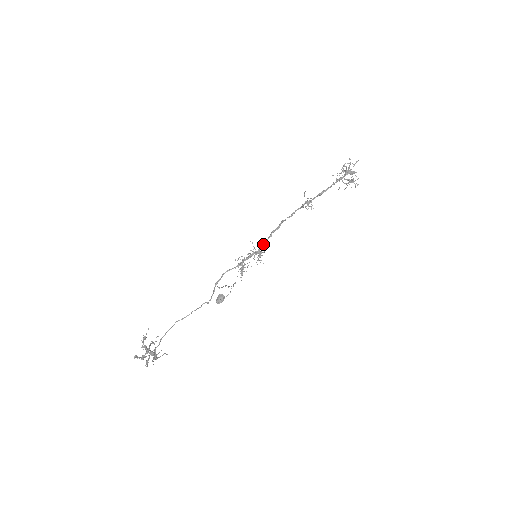
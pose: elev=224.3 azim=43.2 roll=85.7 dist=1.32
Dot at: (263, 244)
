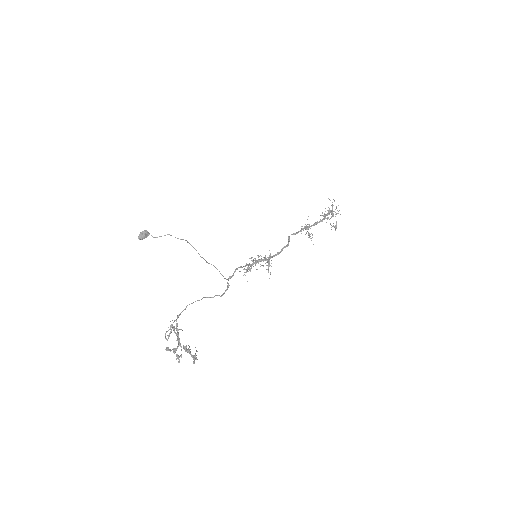
Dot at: (275, 255)
